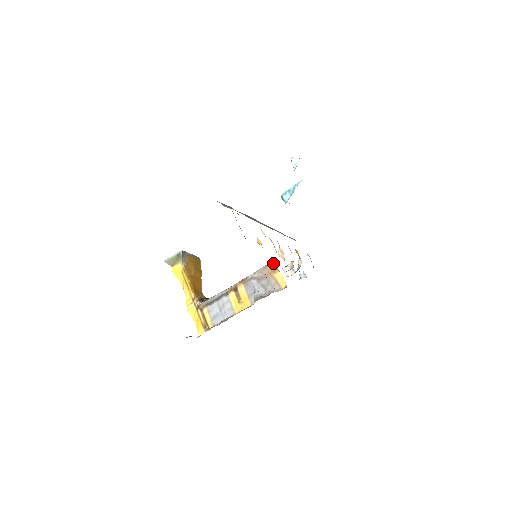
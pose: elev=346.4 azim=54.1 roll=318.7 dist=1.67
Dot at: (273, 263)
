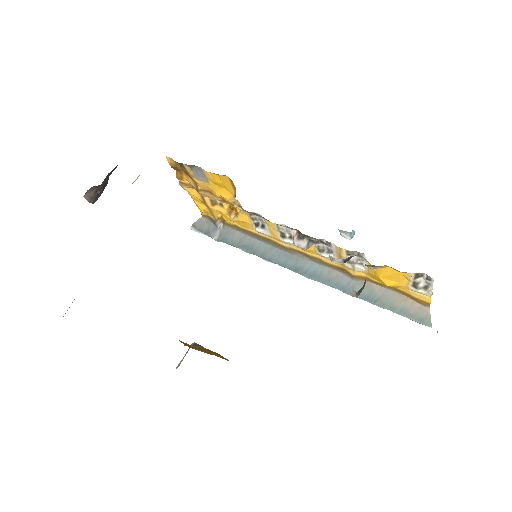
Dot at: (237, 204)
